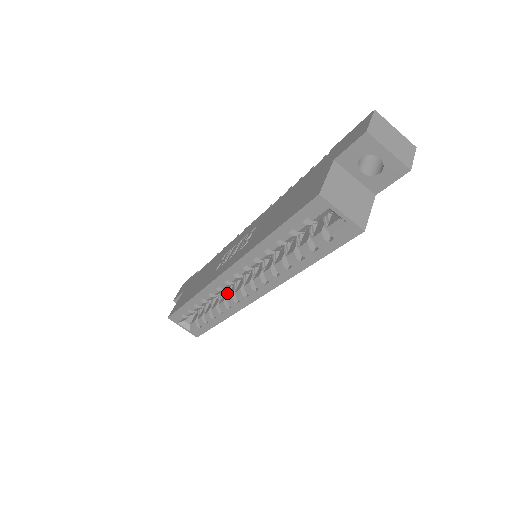
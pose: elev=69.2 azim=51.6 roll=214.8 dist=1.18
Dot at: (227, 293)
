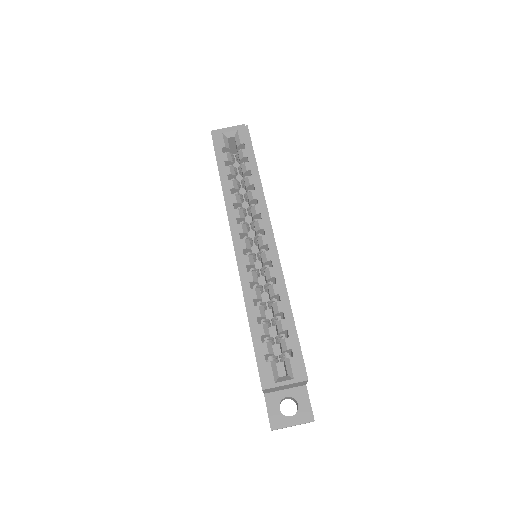
Dot at: (267, 287)
